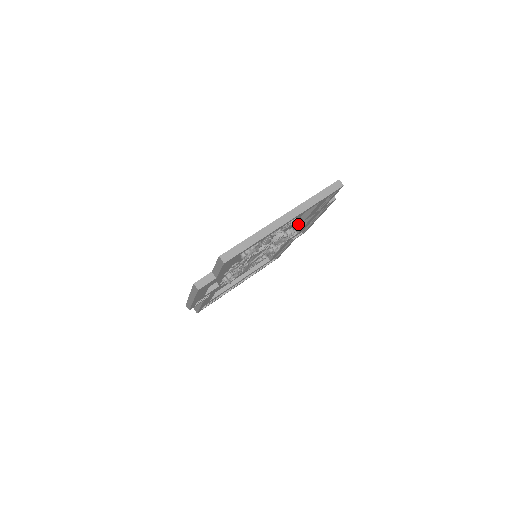
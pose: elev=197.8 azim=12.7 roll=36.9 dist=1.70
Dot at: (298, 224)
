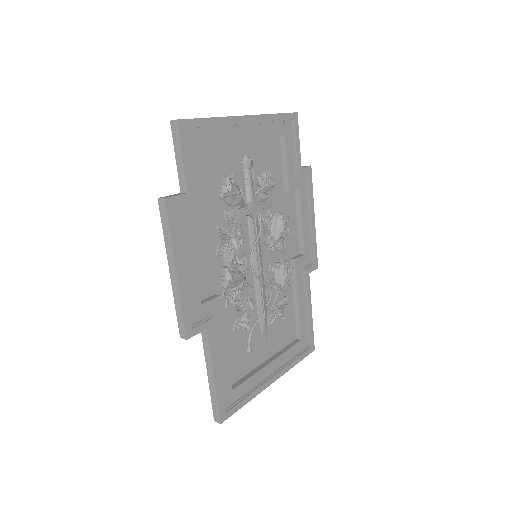
Dot at: (295, 232)
